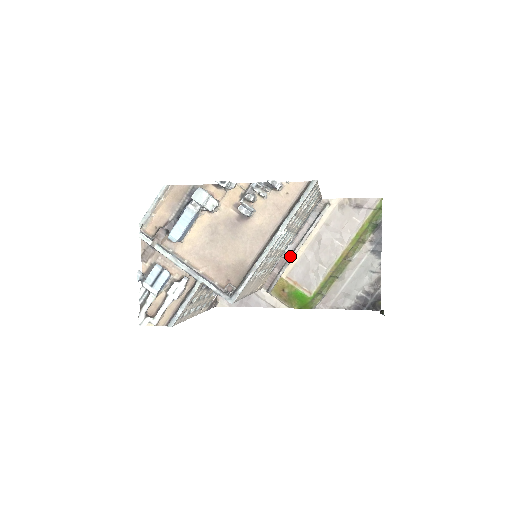
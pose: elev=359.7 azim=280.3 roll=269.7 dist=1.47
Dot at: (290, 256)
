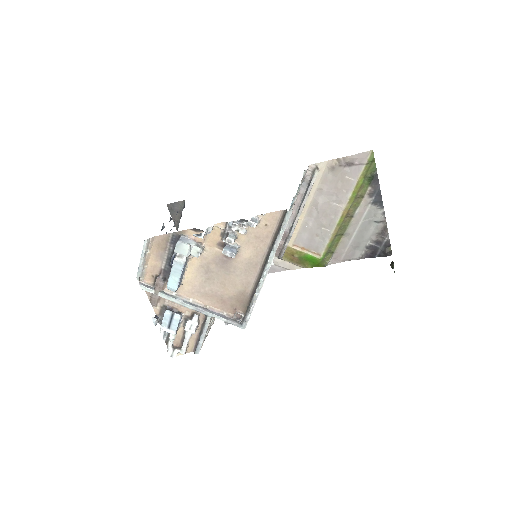
Dot at: (291, 229)
